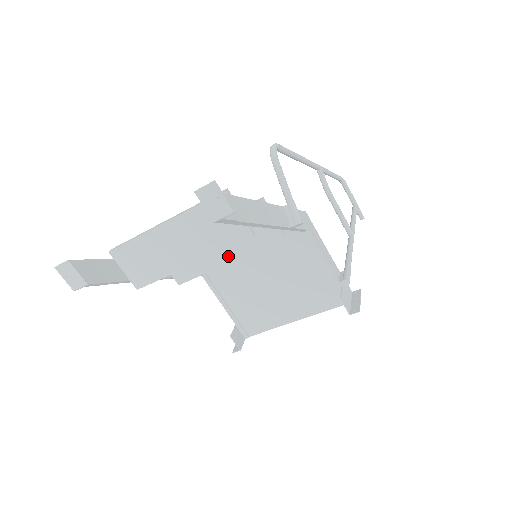
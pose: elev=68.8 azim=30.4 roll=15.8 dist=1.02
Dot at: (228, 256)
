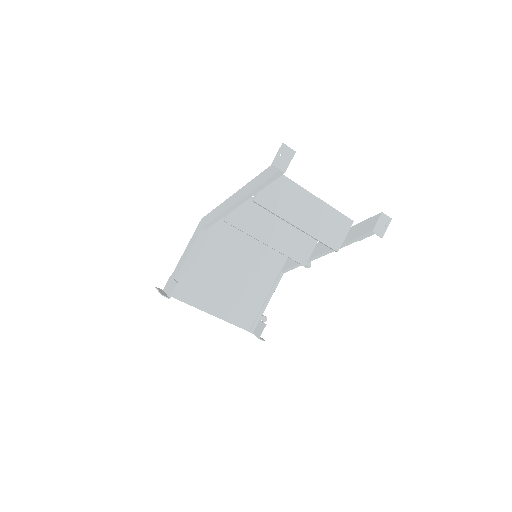
Dot at: (272, 241)
